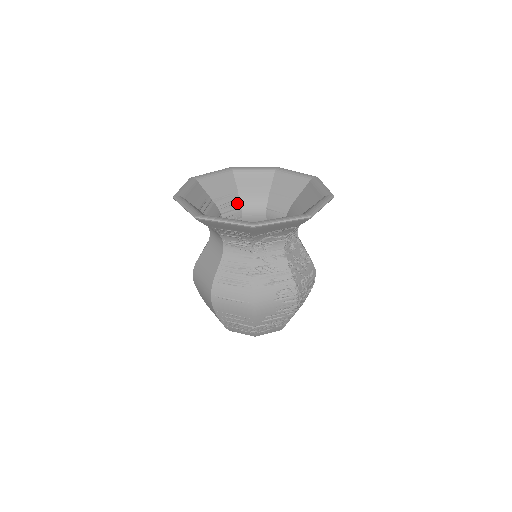
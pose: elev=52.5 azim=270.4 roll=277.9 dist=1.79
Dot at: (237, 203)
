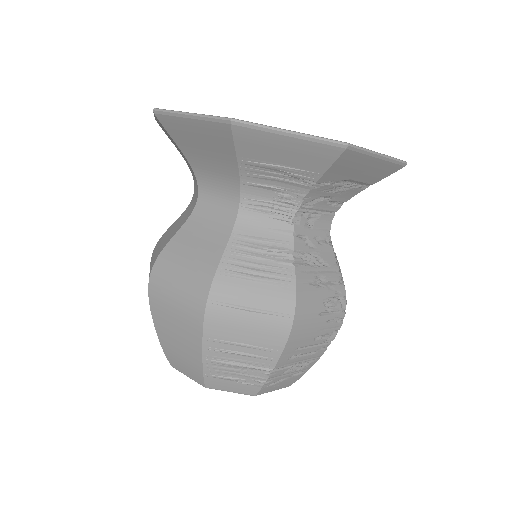
Dot at: occluded
